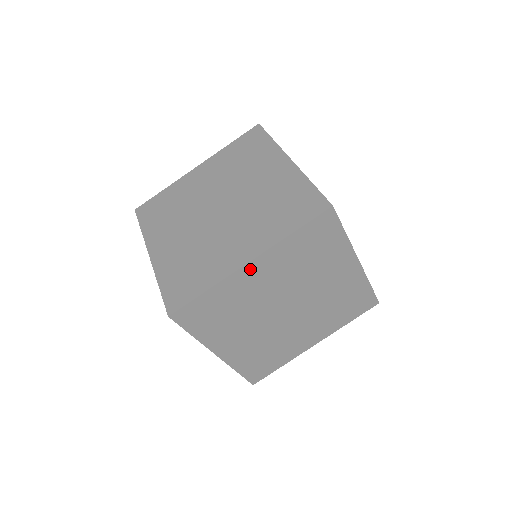
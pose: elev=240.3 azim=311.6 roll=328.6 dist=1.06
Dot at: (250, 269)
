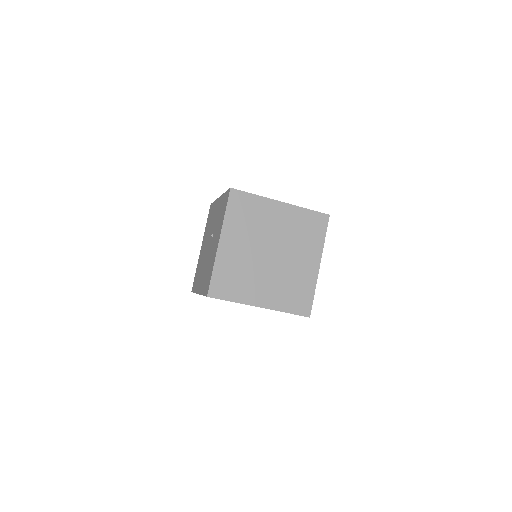
Dot at: (279, 206)
